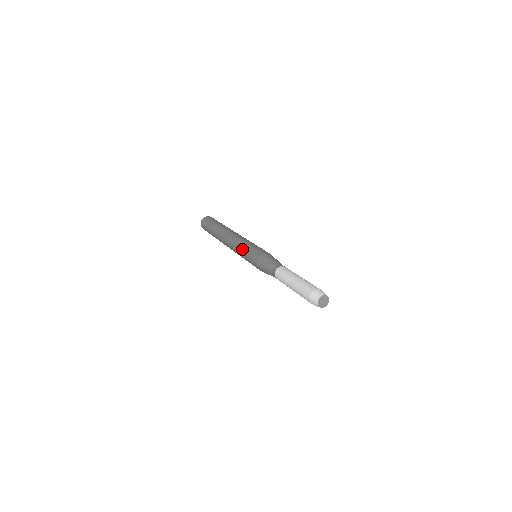
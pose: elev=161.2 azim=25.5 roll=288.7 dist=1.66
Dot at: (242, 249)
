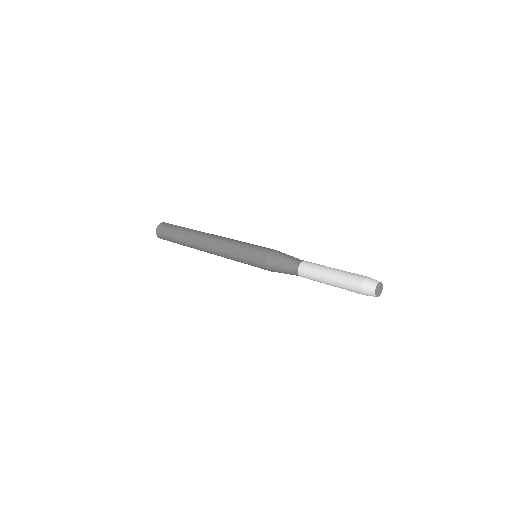
Dot at: (237, 252)
